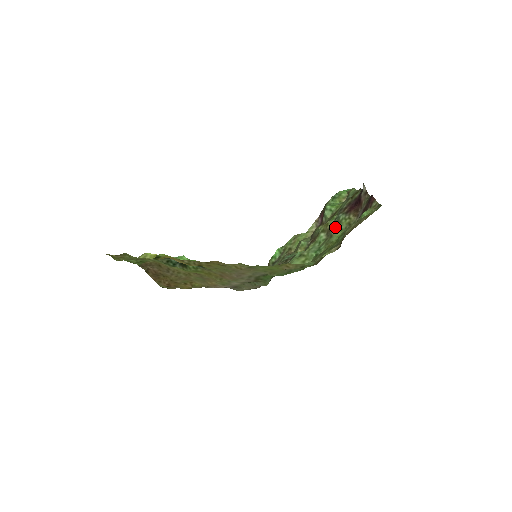
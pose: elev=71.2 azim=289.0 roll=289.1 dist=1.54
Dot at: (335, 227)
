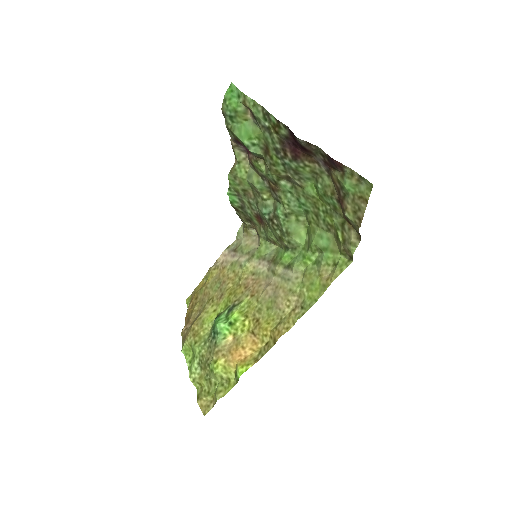
Dot at: (295, 176)
